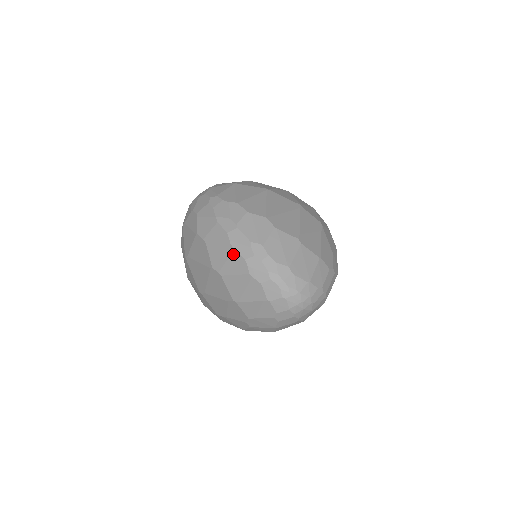
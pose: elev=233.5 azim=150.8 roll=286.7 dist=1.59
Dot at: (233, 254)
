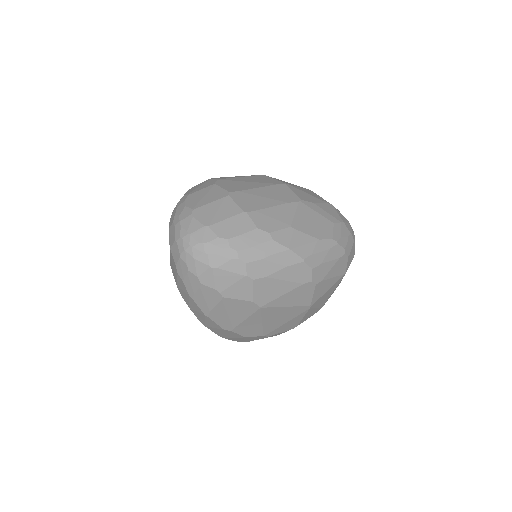
Dot at: occluded
